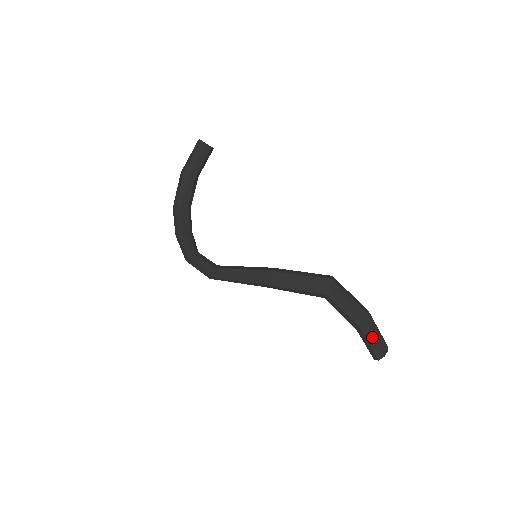
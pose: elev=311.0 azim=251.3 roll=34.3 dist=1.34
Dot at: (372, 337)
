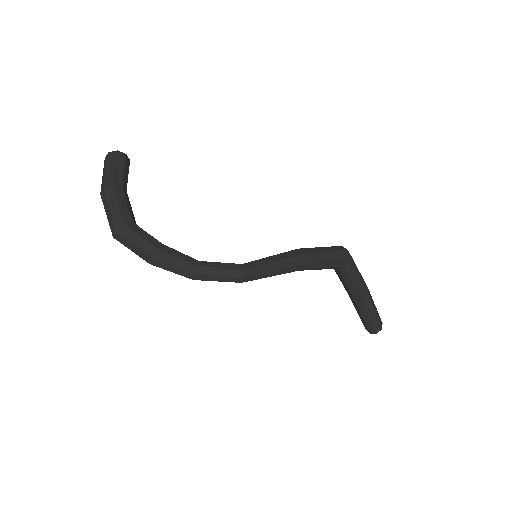
Dot at: (374, 304)
